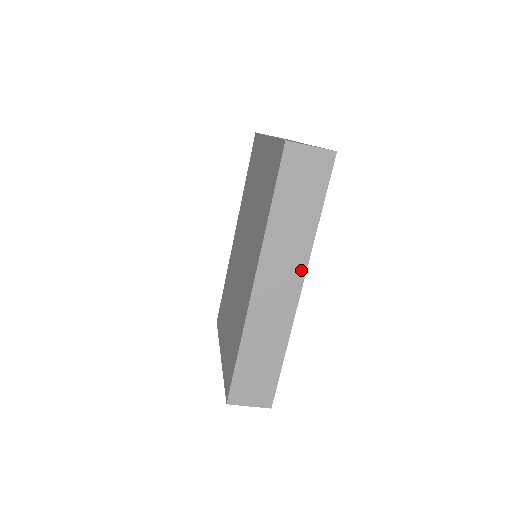
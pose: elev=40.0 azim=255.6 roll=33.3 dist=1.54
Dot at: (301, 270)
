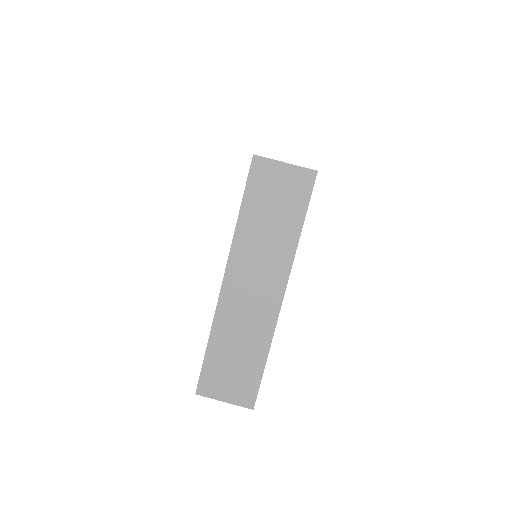
Dot at: occluded
